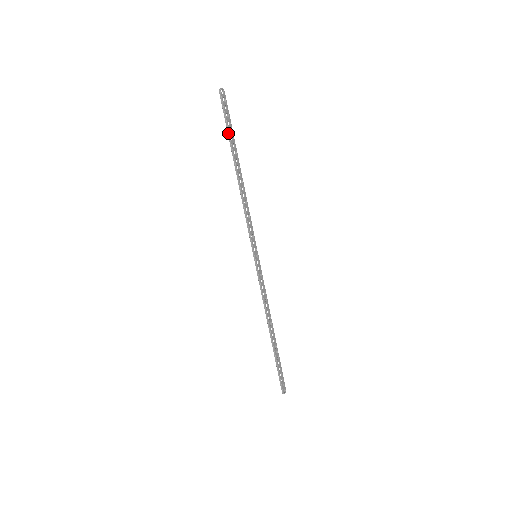
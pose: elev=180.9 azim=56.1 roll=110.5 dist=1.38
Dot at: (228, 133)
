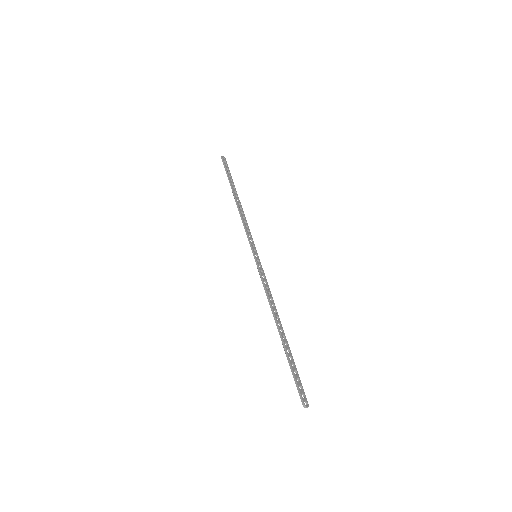
Dot at: (228, 177)
